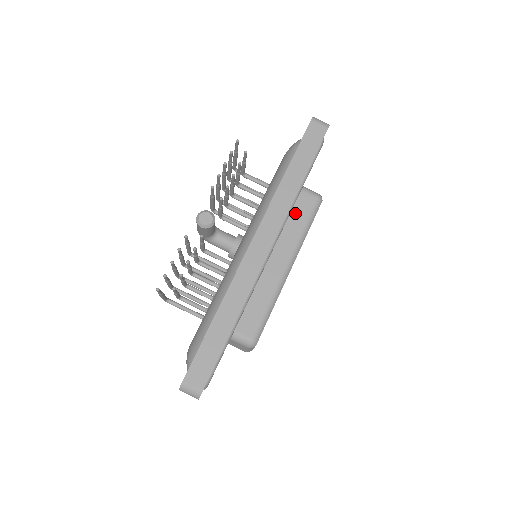
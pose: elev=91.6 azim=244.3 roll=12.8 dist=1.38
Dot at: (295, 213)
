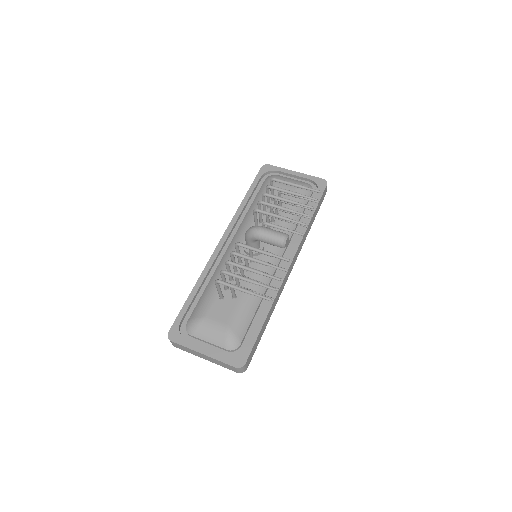
Dot at: occluded
